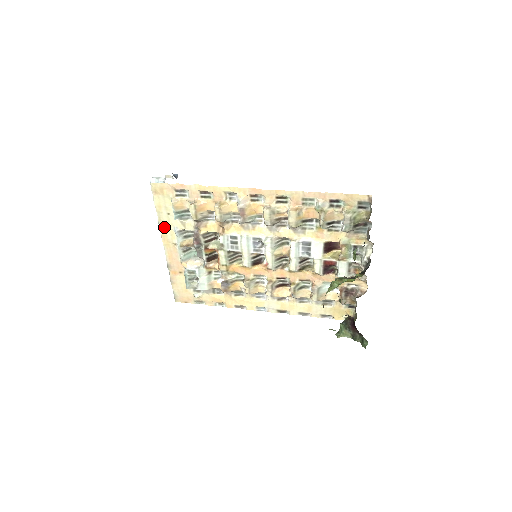
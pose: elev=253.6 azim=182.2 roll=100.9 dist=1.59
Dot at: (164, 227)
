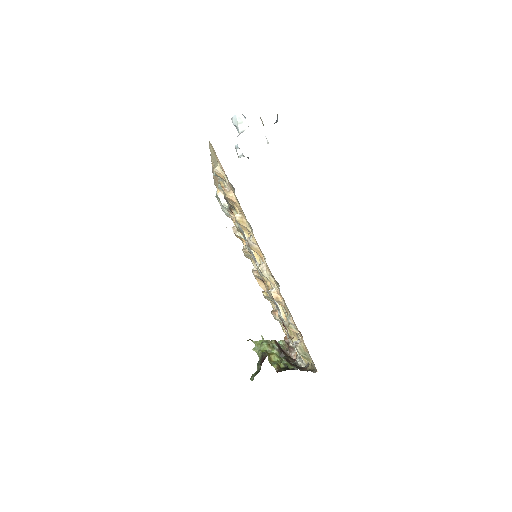
Dot at: (213, 161)
